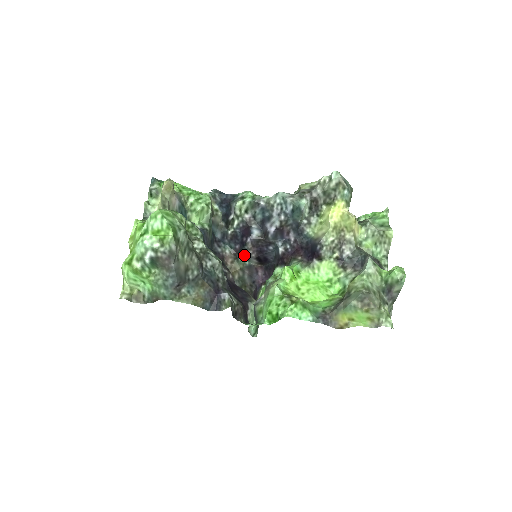
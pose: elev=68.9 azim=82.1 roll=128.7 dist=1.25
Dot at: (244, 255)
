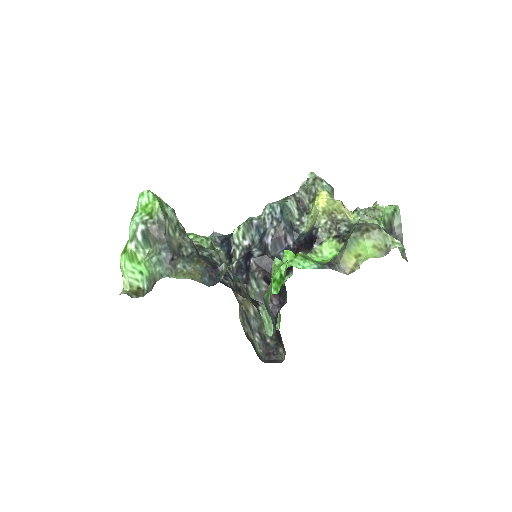
Dot at: (252, 281)
